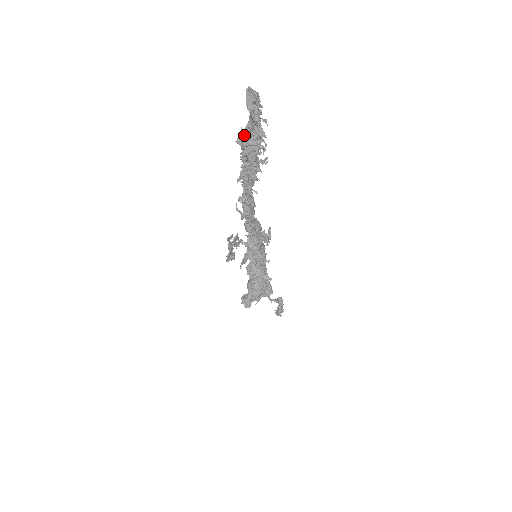
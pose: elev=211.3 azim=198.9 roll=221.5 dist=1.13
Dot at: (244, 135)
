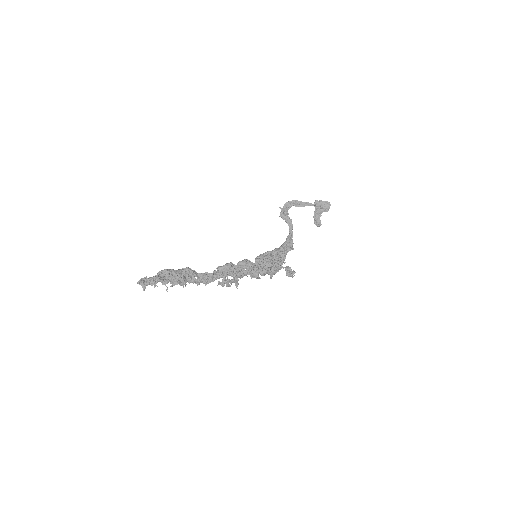
Dot at: occluded
